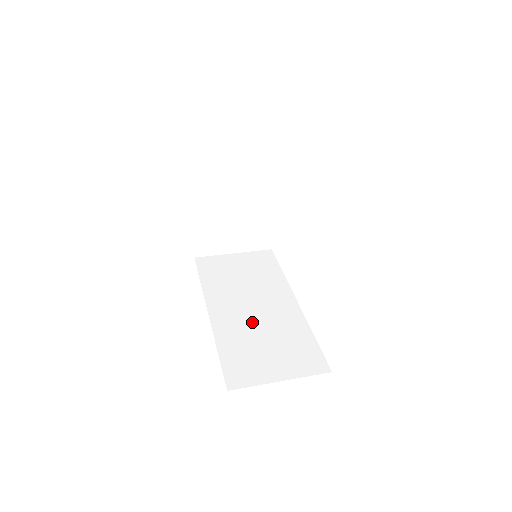
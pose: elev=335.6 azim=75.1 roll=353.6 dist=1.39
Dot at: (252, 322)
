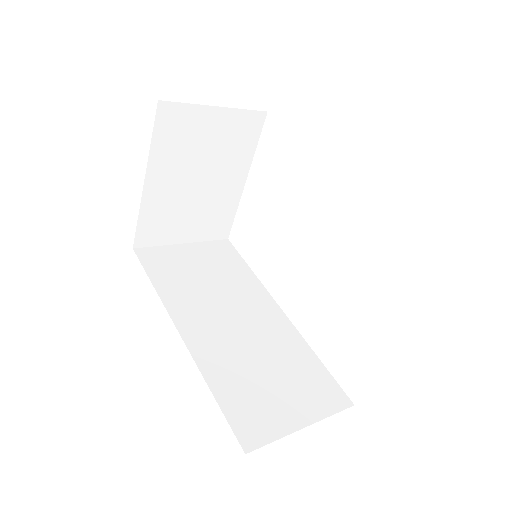
Dot at: (240, 343)
